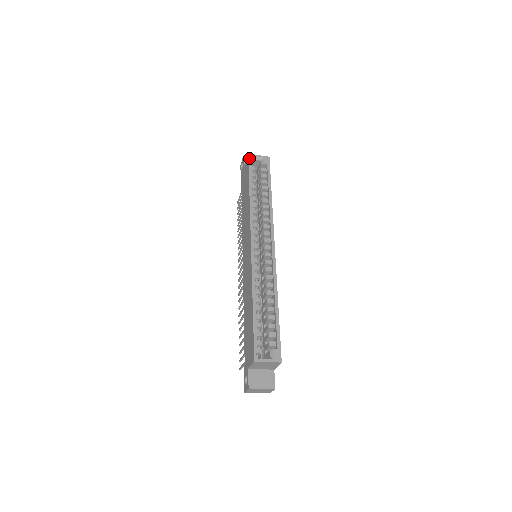
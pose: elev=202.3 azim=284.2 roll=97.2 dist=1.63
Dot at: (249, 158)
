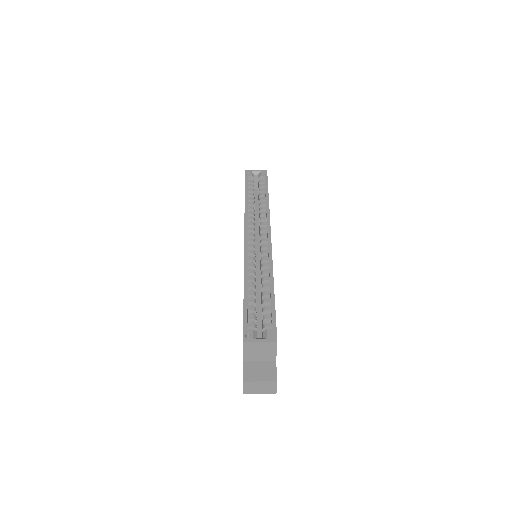
Dot at: (246, 173)
